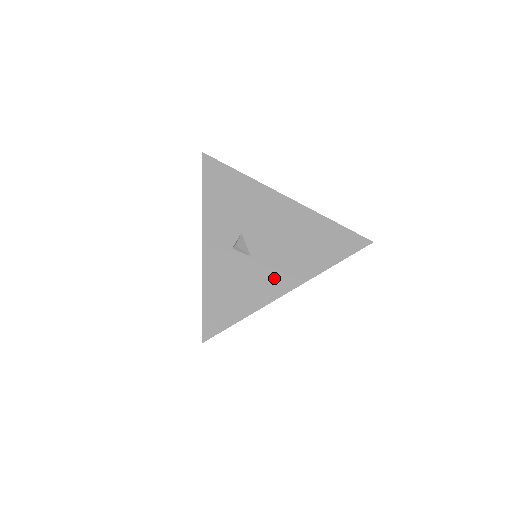
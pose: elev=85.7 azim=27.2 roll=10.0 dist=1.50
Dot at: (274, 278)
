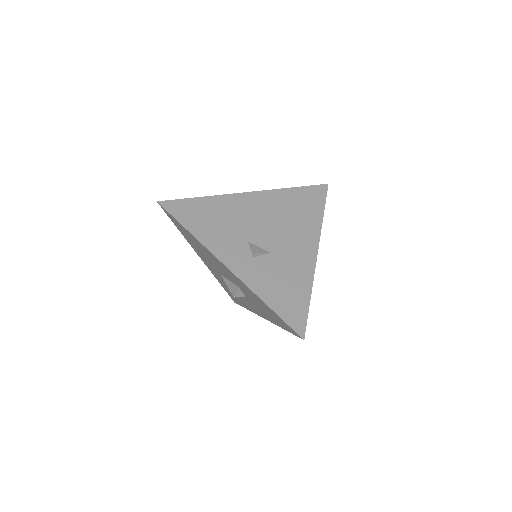
Dot at: (299, 256)
